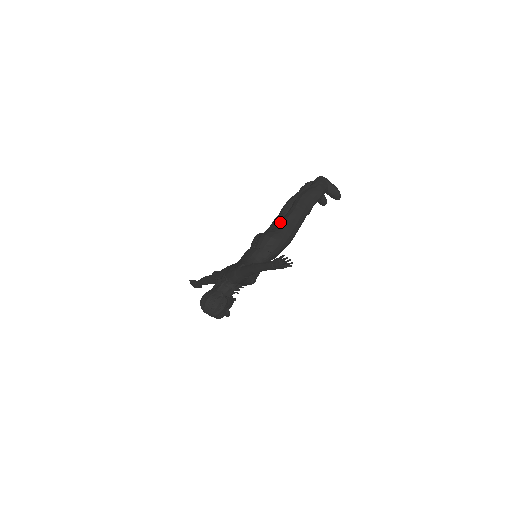
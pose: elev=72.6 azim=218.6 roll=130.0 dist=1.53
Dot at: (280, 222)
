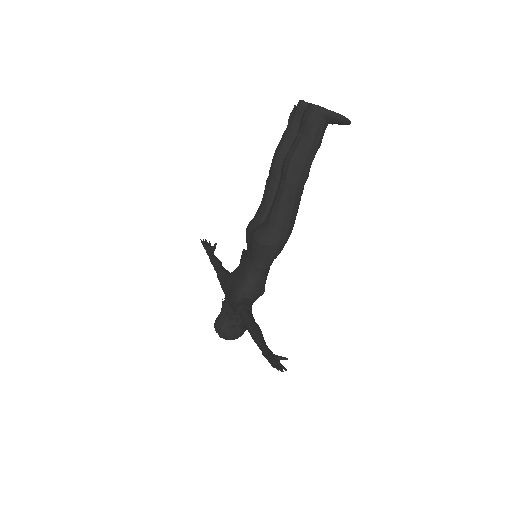
Dot at: (270, 213)
